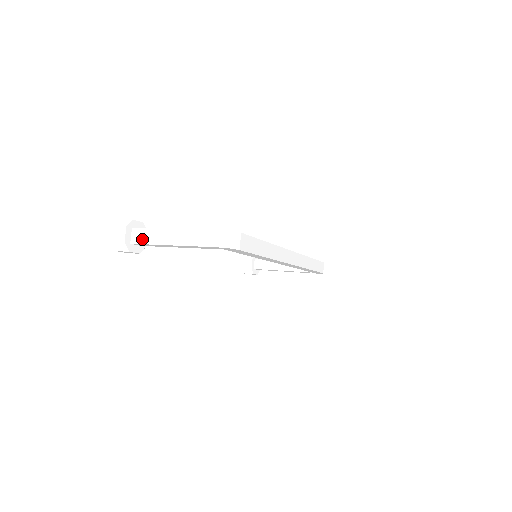
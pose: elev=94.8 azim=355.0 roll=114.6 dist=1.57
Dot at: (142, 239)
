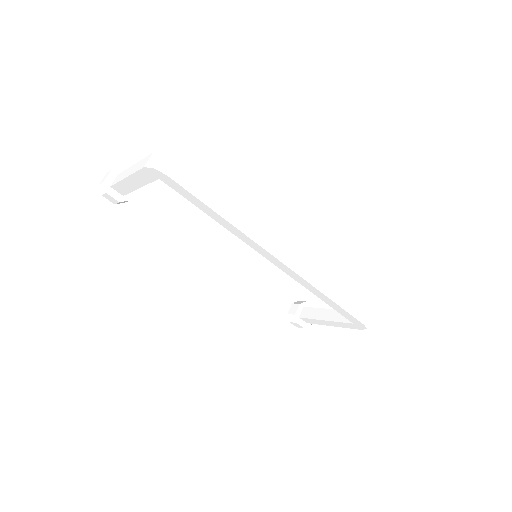
Dot at: (117, 180)
